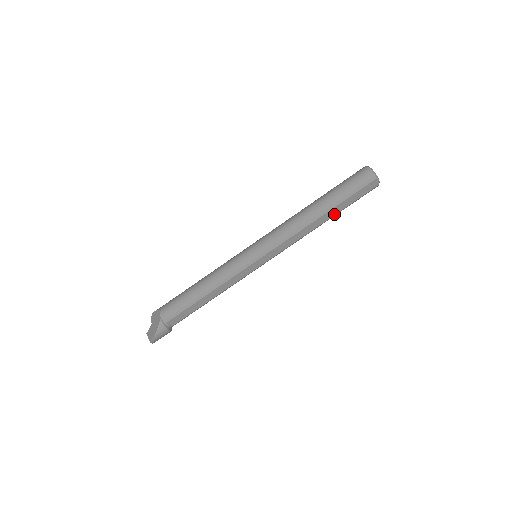
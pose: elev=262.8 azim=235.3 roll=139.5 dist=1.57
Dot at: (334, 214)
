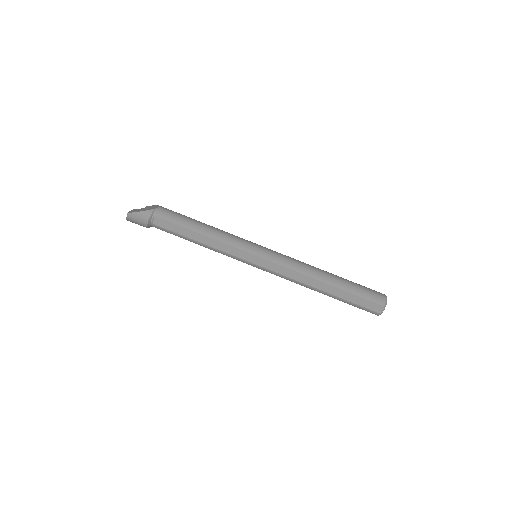
Dot at: (333, 294)
